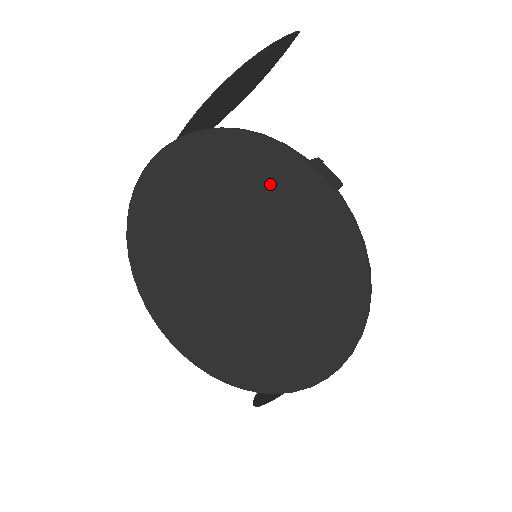
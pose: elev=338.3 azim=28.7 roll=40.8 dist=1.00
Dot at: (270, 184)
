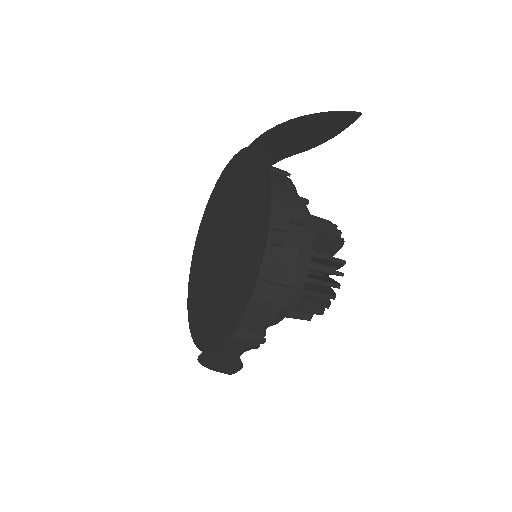
Dot at: (255, 194)
